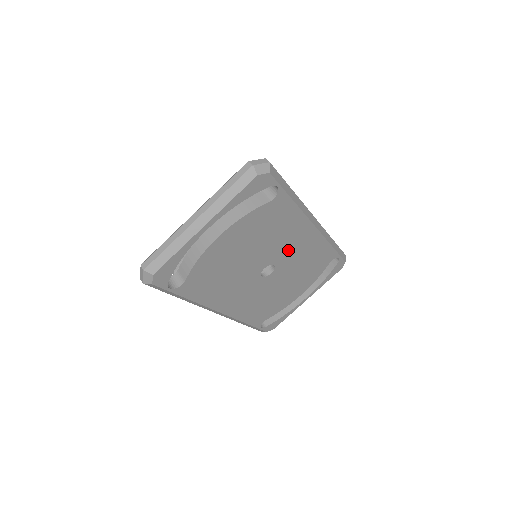
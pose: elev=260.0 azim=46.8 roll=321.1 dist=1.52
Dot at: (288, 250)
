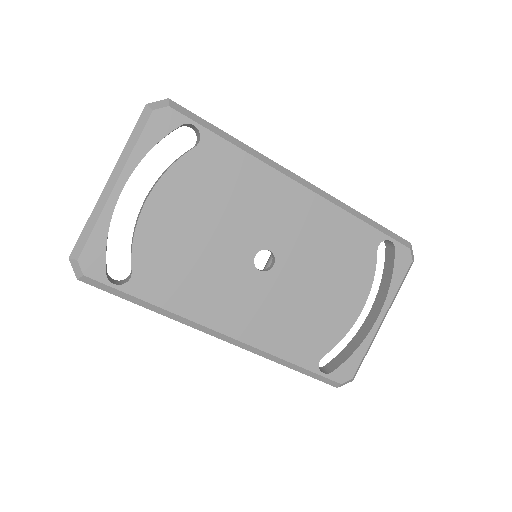
Dot at: (279, 225)
